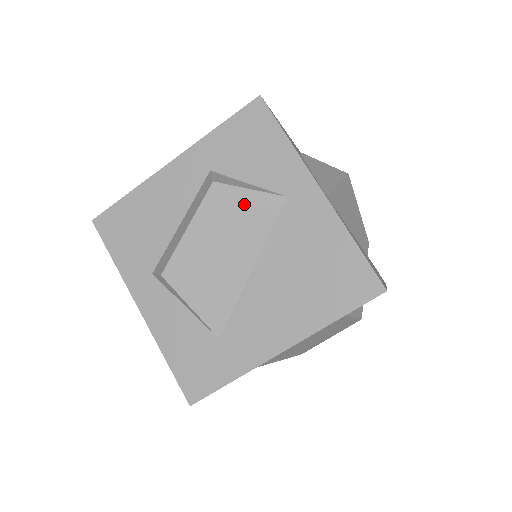
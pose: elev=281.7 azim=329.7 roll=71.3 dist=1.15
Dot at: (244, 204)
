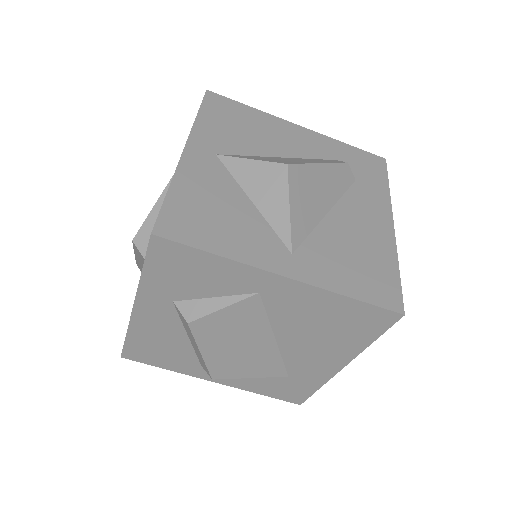
Dot at: (228, 318)
